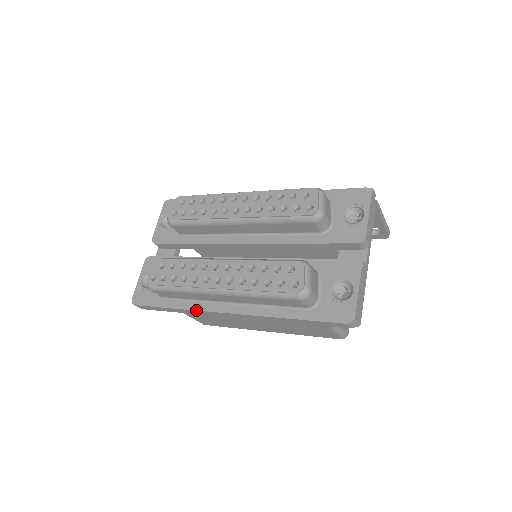
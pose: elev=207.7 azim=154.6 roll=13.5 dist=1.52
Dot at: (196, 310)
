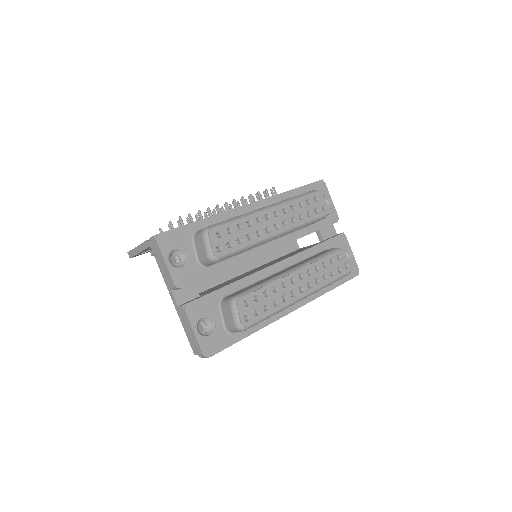
Dot at: occluded
